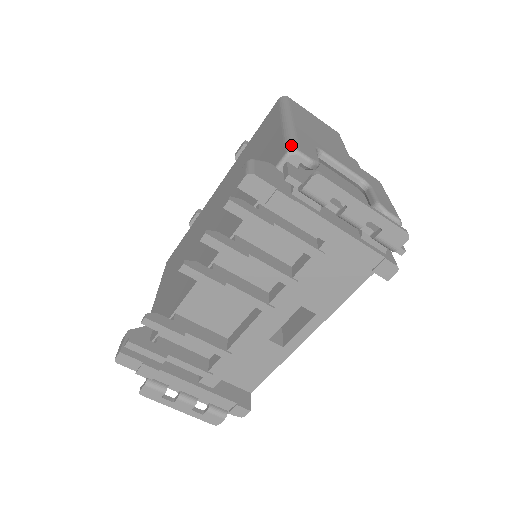
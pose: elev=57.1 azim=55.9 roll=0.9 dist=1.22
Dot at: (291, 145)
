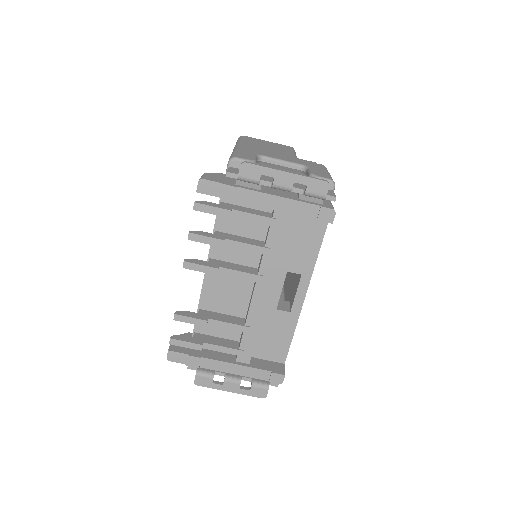
Dot at: (231, 156)
